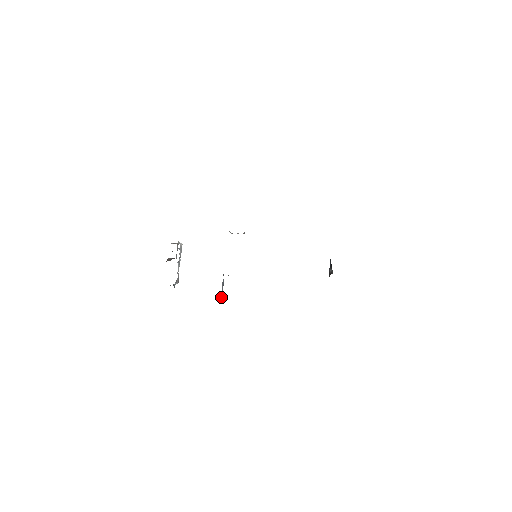
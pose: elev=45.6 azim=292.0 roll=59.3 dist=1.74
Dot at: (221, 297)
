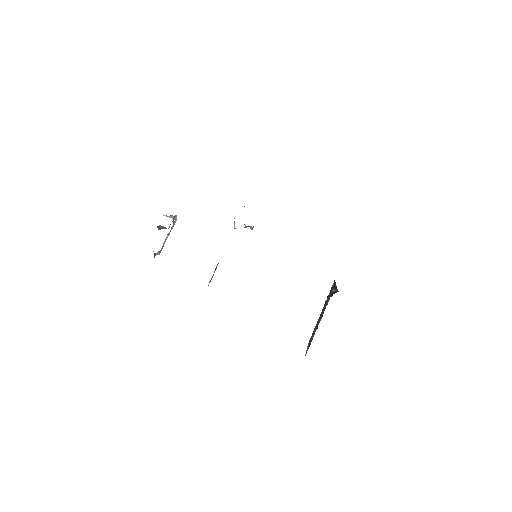
Dot at: (211, 279)
